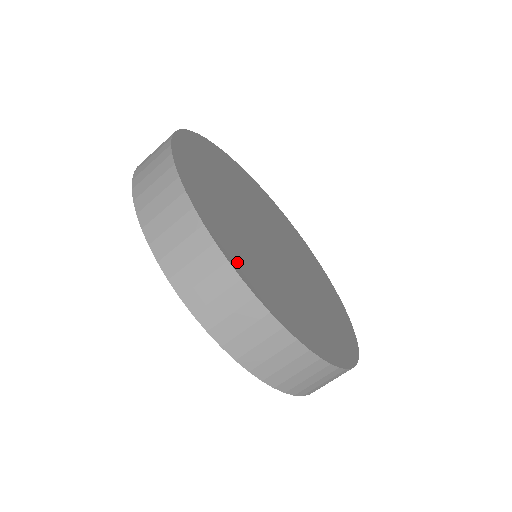
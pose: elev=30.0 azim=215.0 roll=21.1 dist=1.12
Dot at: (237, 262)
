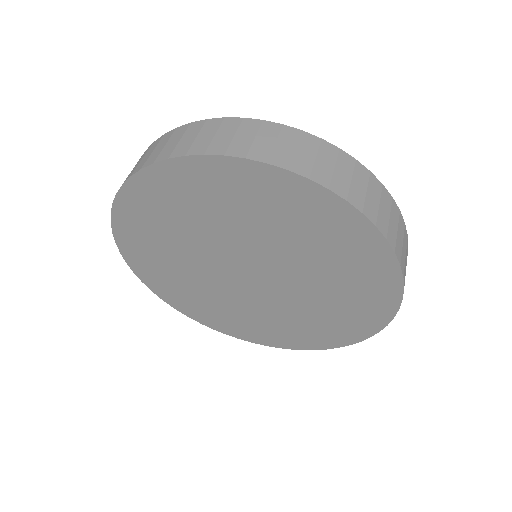
Dot at: occluded
